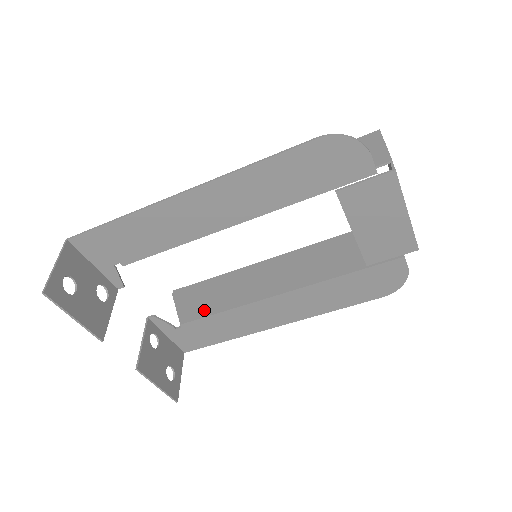
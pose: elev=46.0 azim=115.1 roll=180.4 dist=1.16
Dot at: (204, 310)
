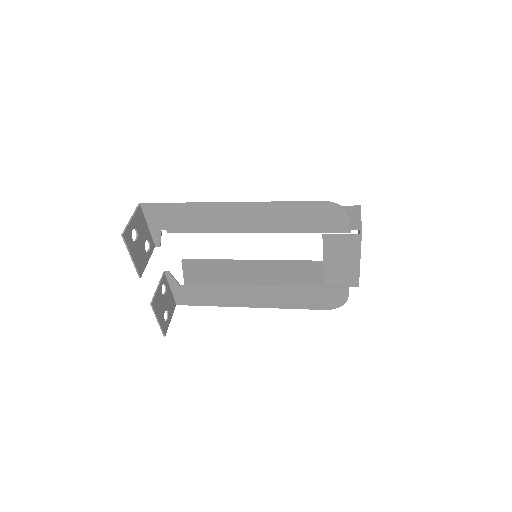
Dot at: (204, 280)
